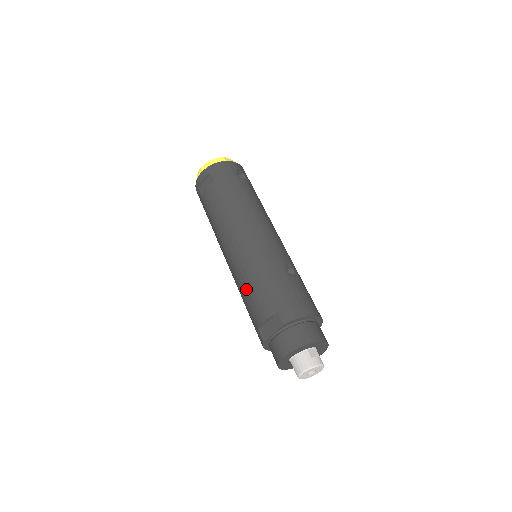
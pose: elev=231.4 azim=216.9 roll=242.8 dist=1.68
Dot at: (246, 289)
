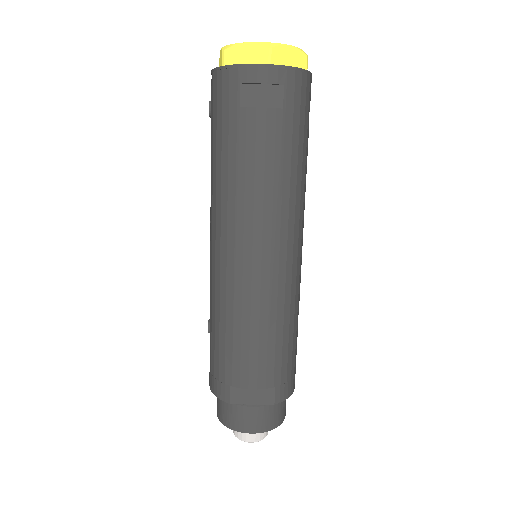
Dot at: (246, 332)
